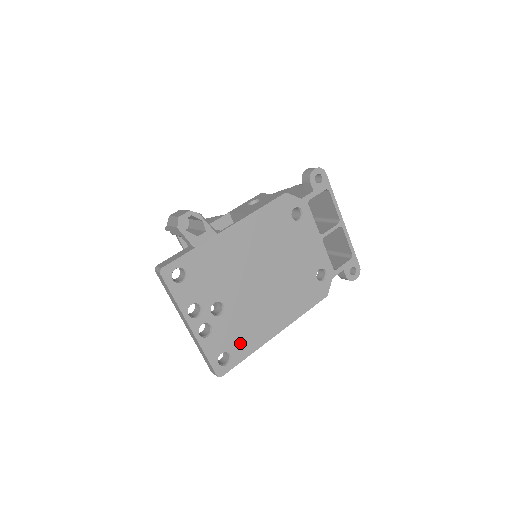
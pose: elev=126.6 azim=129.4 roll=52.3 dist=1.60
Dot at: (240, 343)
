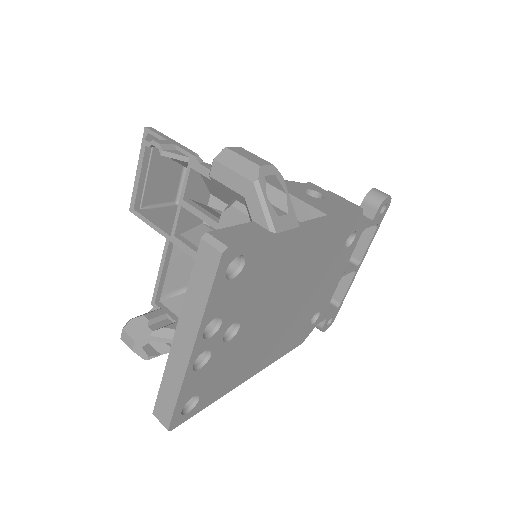
Dot at: (216, 385)
